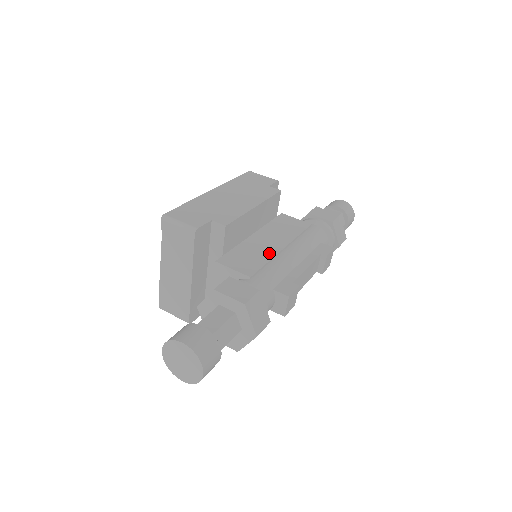
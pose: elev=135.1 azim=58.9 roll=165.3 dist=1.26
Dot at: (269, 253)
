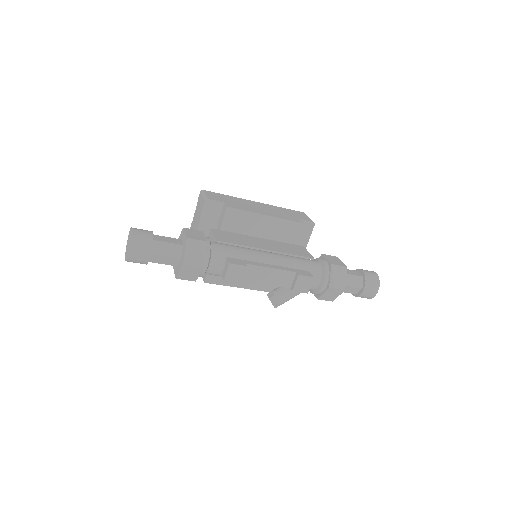
Dot at: (251, 245)
